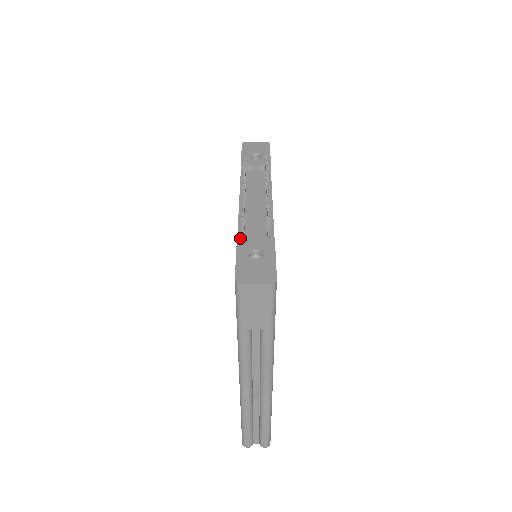
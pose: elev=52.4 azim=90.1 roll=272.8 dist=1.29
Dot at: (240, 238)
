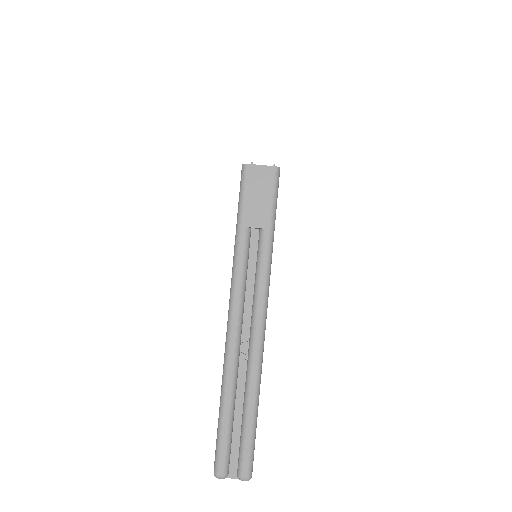
Dot at: occluded
